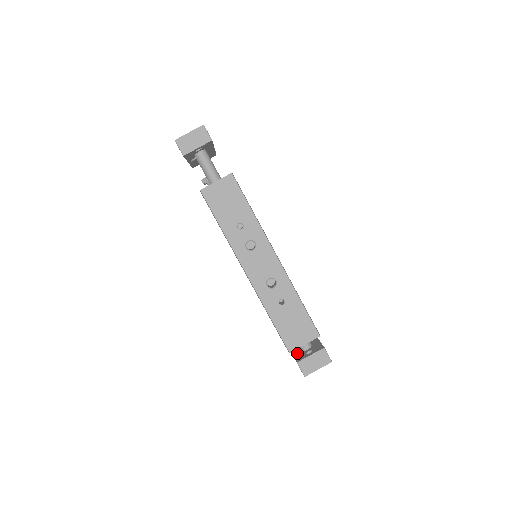
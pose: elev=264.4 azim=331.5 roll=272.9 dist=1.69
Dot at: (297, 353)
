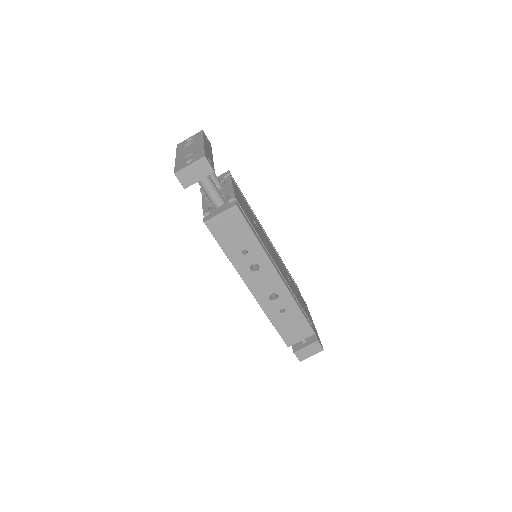
Dot at: occluded
